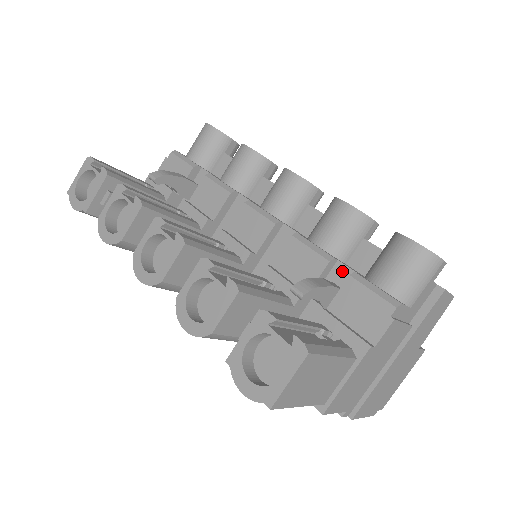
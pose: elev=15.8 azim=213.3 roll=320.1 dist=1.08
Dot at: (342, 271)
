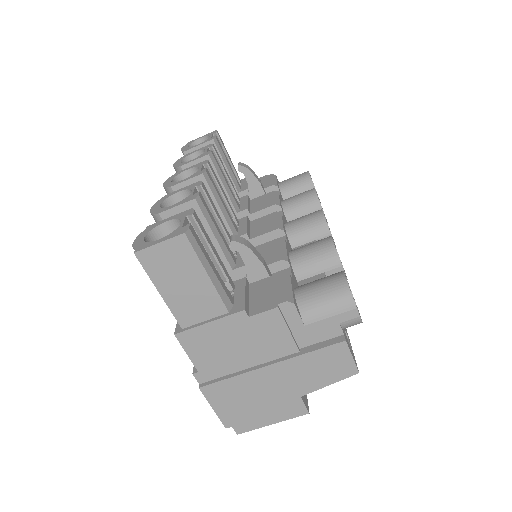
Dot at: occluded
